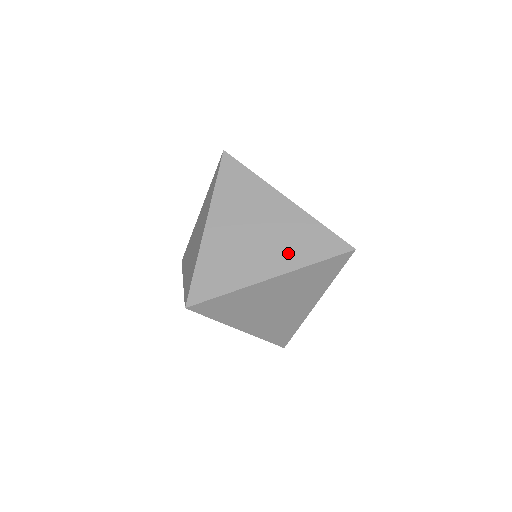
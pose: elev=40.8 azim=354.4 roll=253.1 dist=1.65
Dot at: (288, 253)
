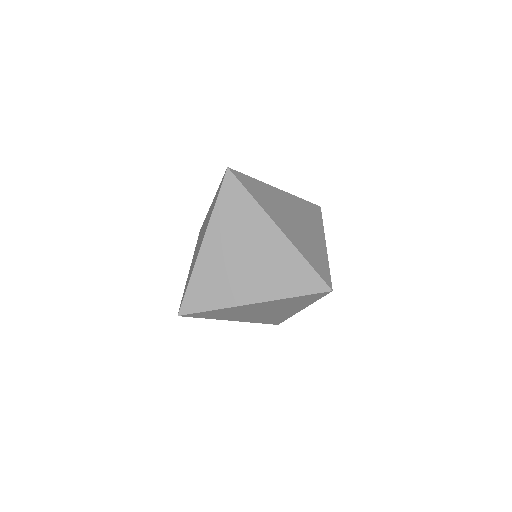
Dot at: (299, 241)
